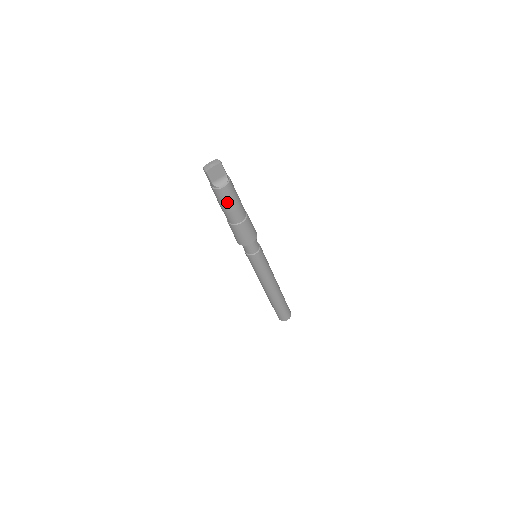
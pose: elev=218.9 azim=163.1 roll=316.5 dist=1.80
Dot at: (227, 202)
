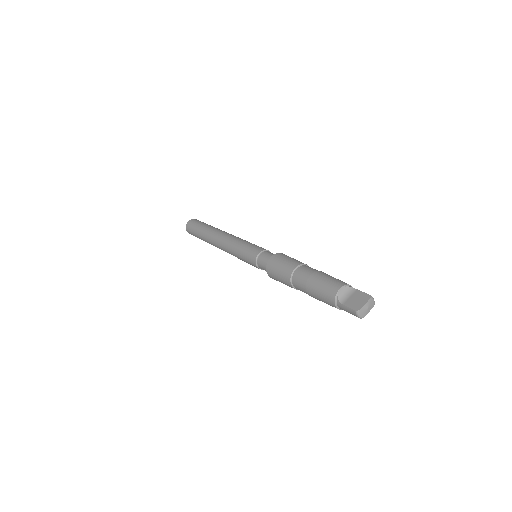
Dot at: occluded
